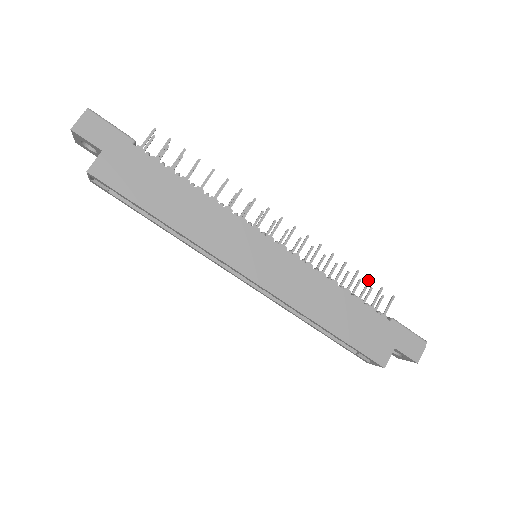
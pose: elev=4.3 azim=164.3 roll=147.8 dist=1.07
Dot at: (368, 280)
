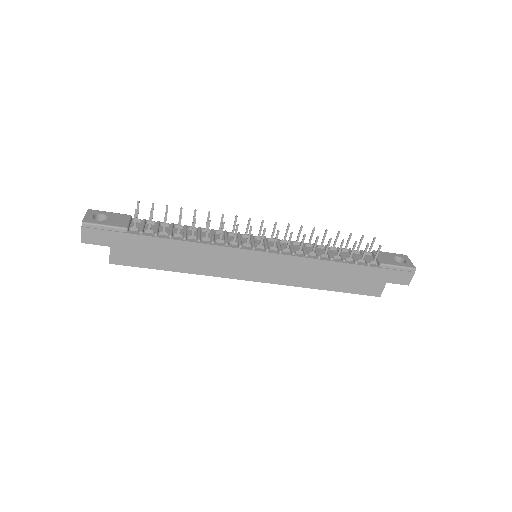
Dot at: (354, 243)
